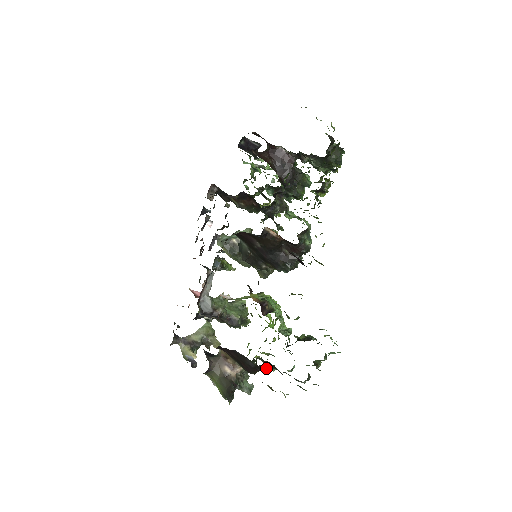
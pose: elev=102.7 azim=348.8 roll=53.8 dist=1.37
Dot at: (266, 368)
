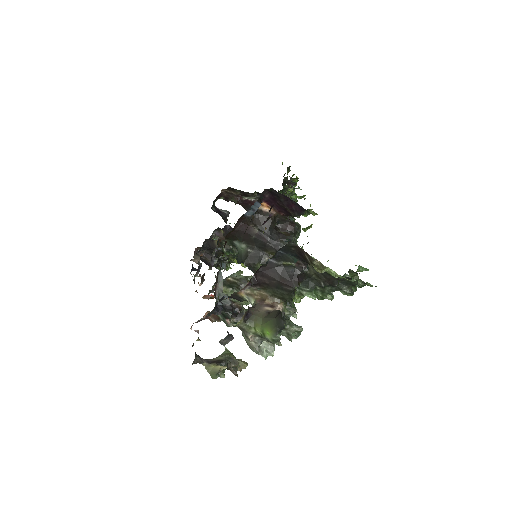
Dot at: (307, 265)
